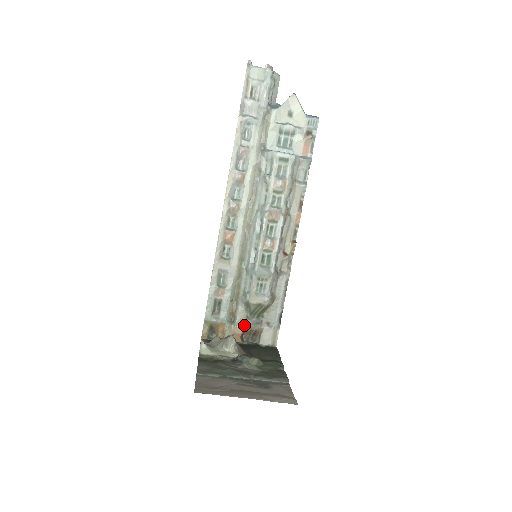
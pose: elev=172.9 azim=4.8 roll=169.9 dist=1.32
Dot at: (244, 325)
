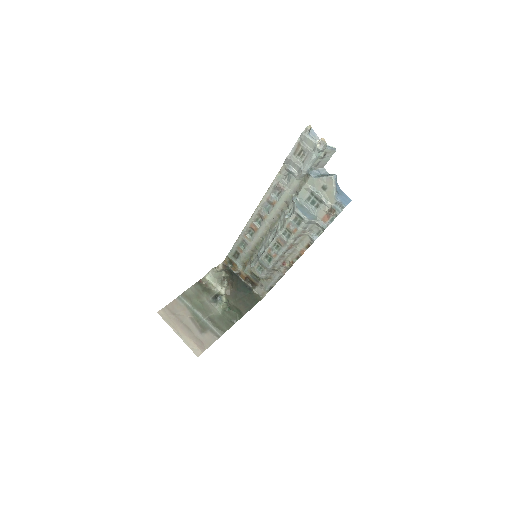
Dot at: (248, 275)
